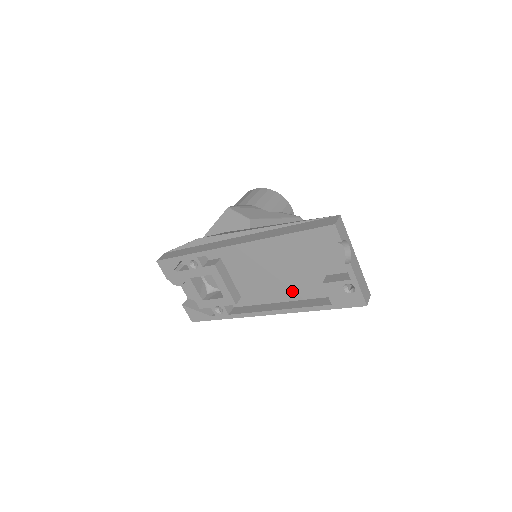
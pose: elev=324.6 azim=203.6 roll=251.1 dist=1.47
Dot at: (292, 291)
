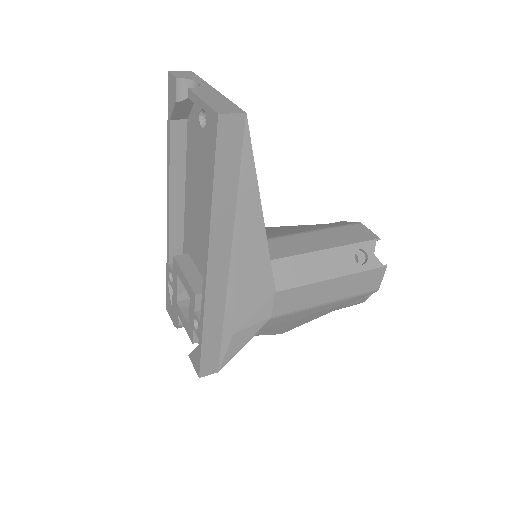
Dot at: occluded
